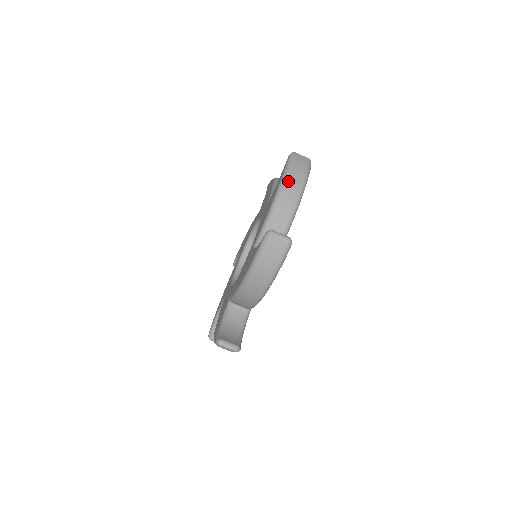
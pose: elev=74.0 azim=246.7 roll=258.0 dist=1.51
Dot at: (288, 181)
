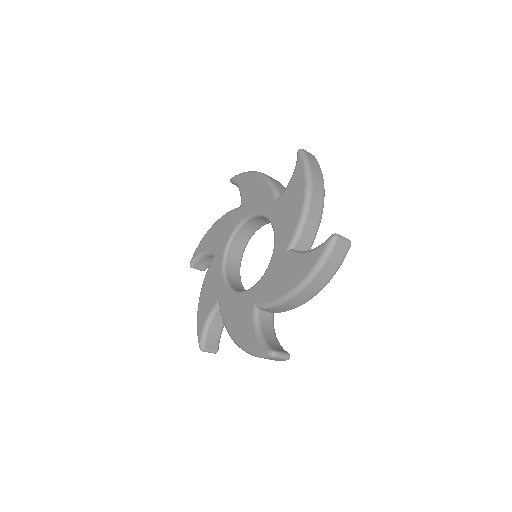
Dot at: (313, 180)
